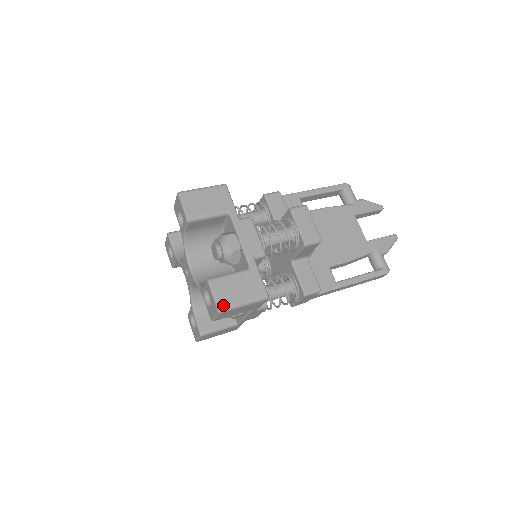
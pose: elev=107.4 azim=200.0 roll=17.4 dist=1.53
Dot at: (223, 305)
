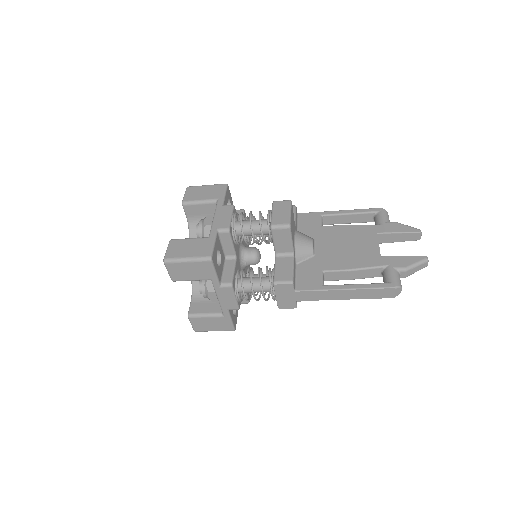
Dot at: (169, 257)
